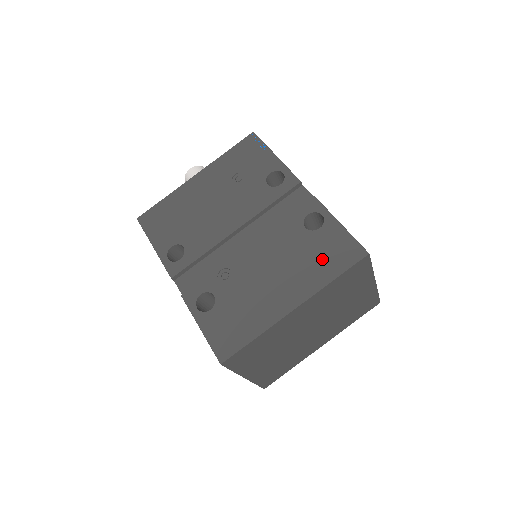
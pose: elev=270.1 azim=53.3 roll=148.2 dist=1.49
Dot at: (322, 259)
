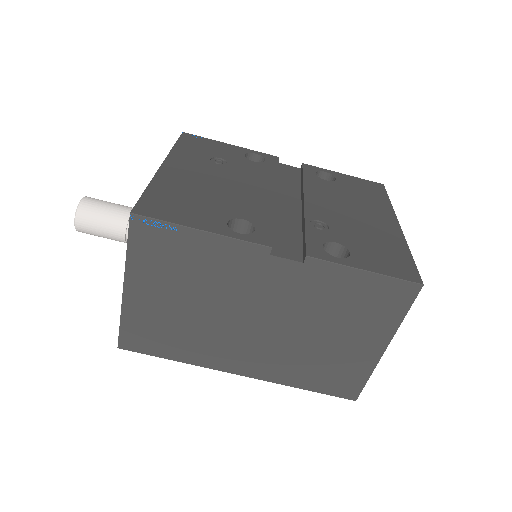
Dot at: (366, 194)
